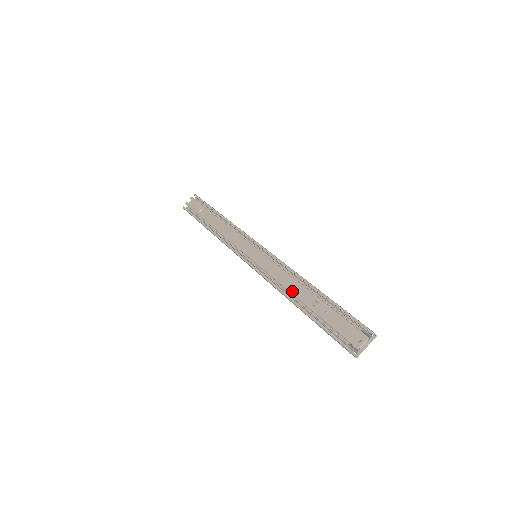
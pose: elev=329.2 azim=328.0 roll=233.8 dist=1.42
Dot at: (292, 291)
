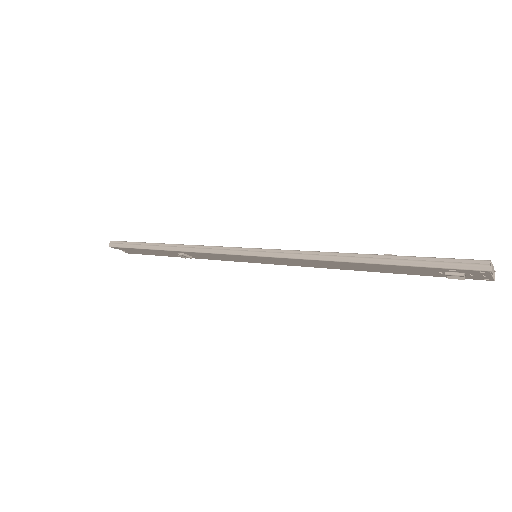
Dot at: occluded
